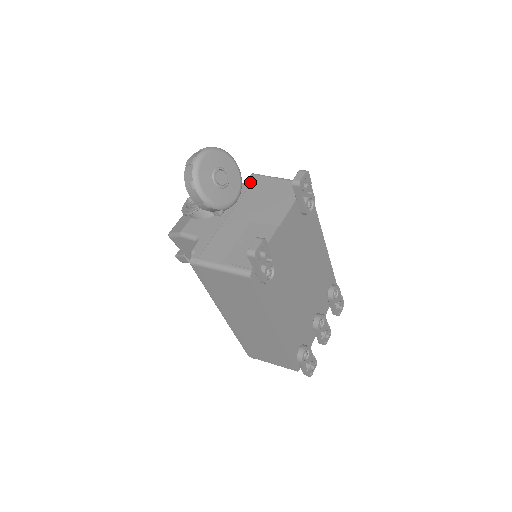
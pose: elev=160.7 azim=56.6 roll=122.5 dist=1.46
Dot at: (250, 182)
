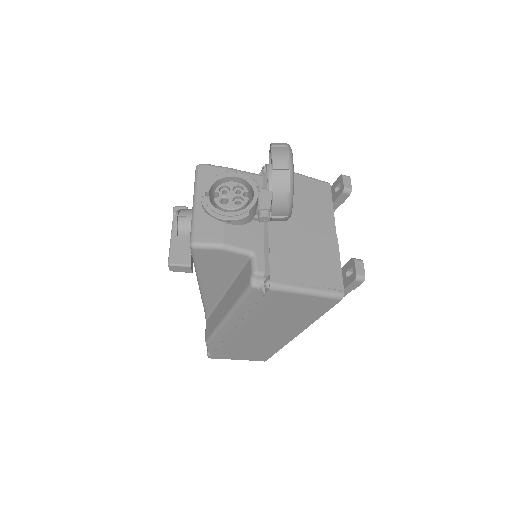
Dot at: occluded
